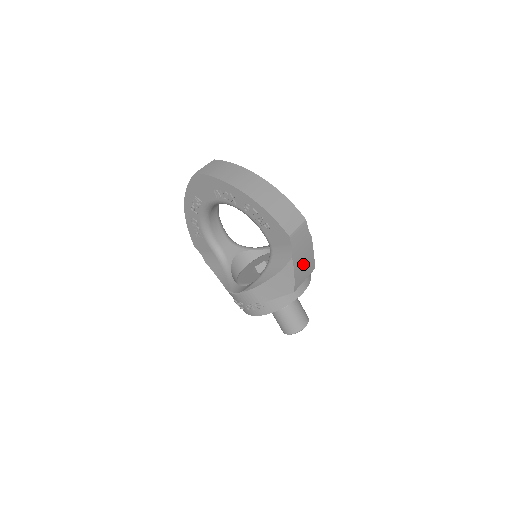
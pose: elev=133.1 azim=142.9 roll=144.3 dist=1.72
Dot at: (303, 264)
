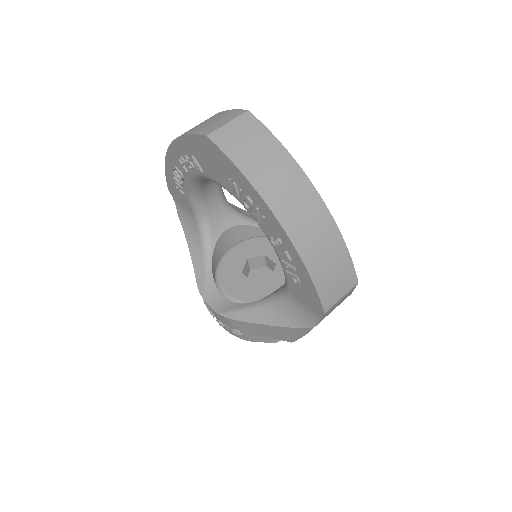
Dot at: occluded
